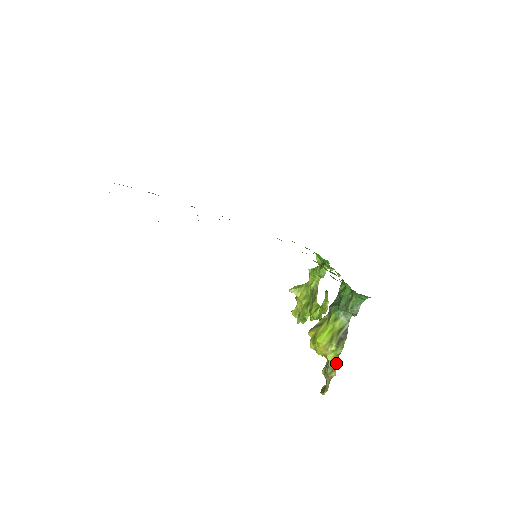
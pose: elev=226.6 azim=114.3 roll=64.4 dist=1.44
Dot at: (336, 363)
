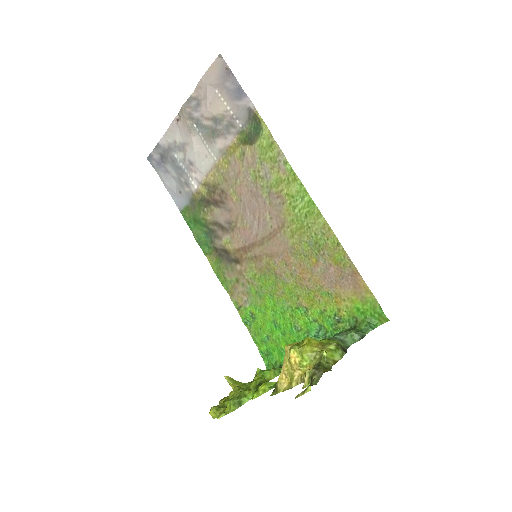
Dot at: (330, 367)
